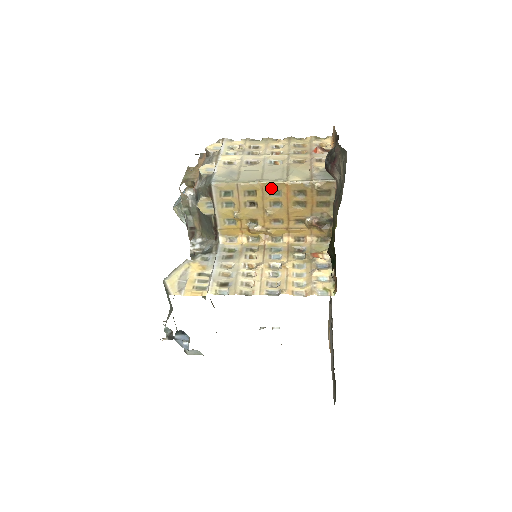
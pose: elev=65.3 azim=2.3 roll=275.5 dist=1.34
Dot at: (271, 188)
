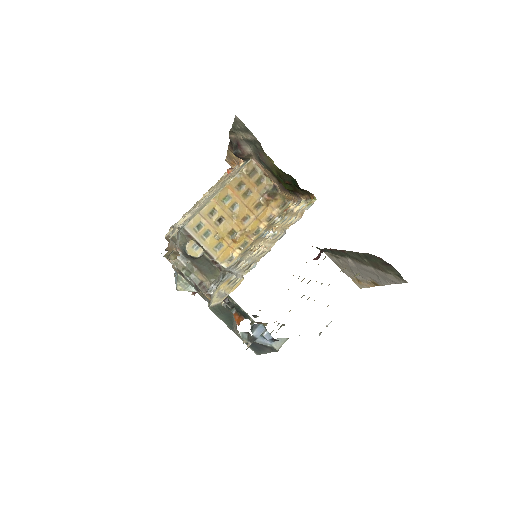
Dot at: (221, 198)
